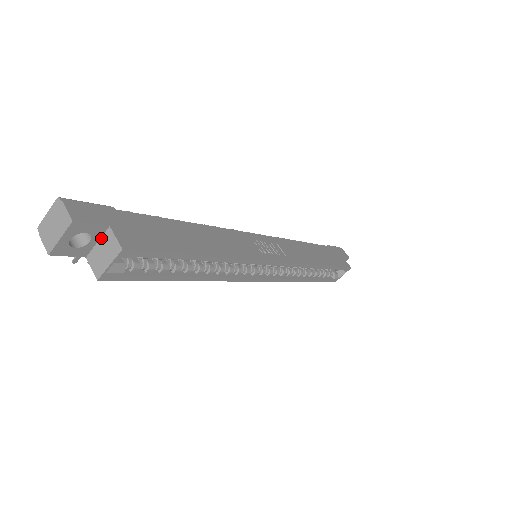
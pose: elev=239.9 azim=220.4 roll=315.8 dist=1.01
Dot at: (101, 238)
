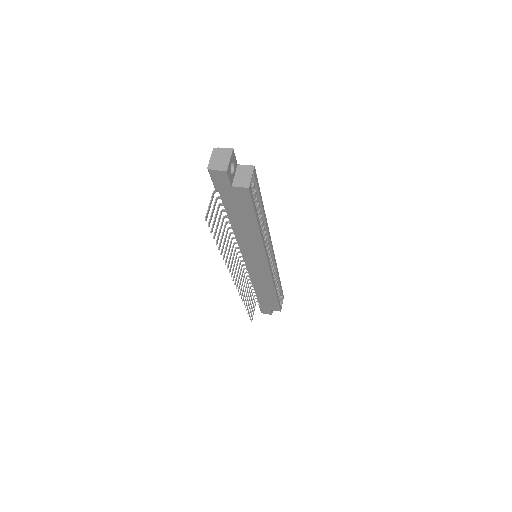
Dot at: (236, 172)
